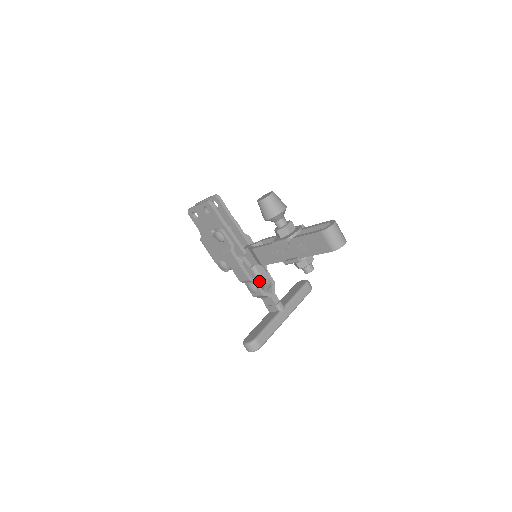
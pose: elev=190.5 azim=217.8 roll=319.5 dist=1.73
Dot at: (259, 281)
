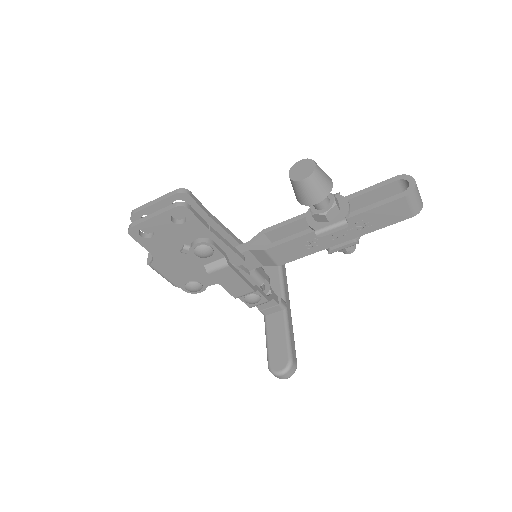
Dot at: (260, 286)
